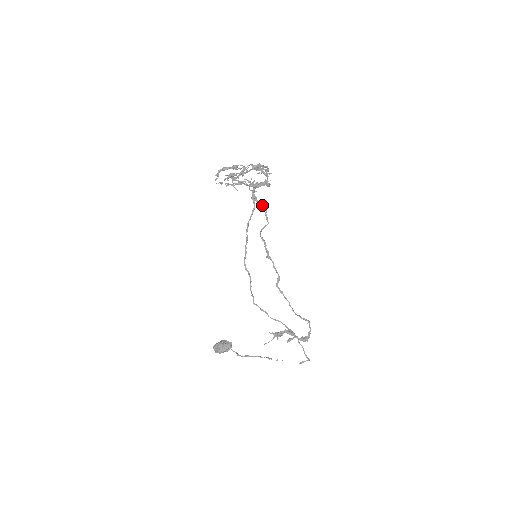
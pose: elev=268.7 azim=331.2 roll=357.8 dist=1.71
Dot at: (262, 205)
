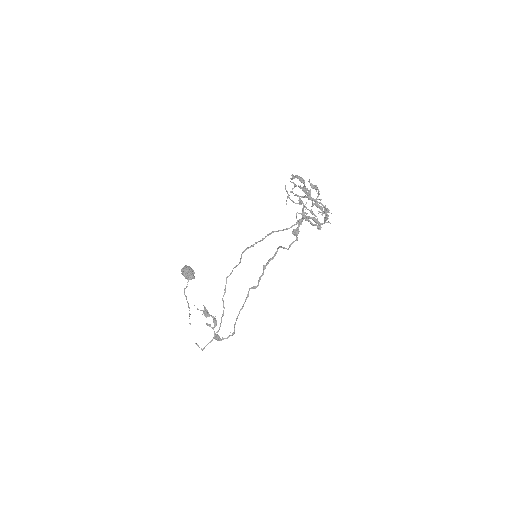
Dot at: (297, 234)
